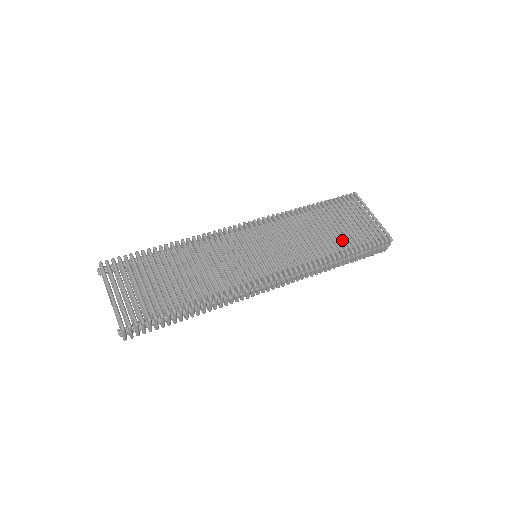
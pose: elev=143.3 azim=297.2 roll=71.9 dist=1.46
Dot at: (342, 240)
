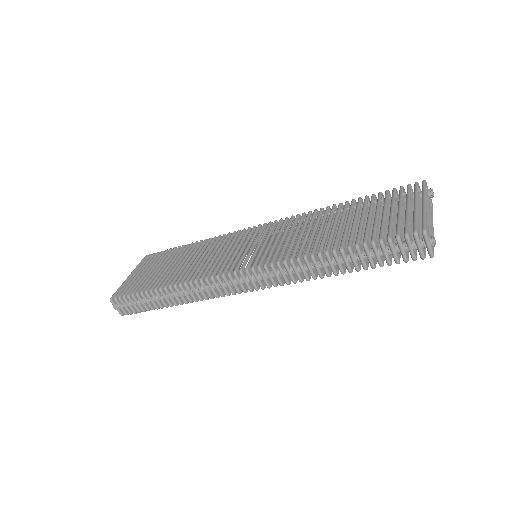
Dot at: (354, 237)
